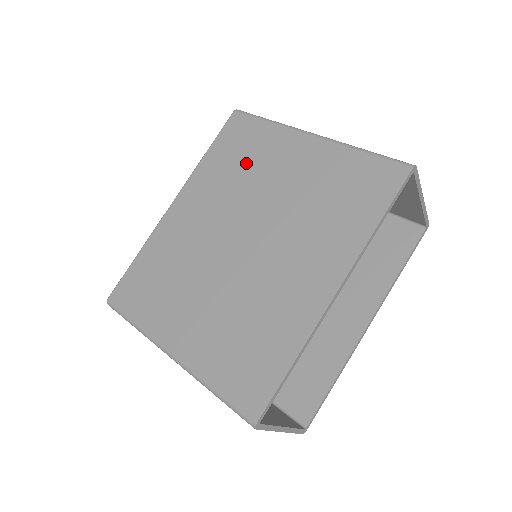
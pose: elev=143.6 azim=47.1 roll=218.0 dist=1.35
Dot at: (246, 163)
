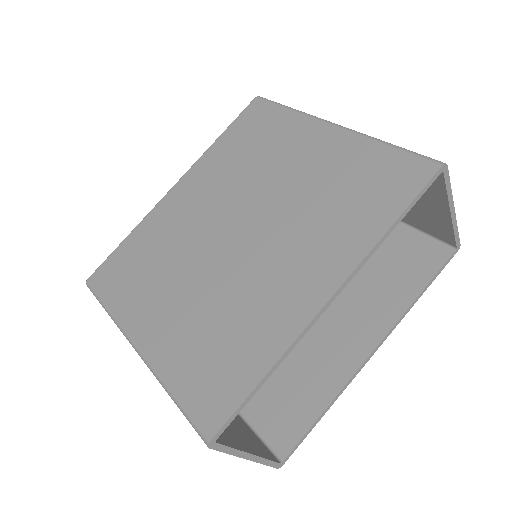
Dot at: (257, 150)
